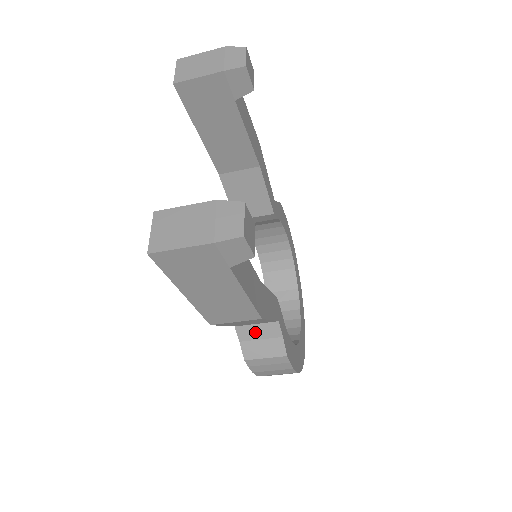
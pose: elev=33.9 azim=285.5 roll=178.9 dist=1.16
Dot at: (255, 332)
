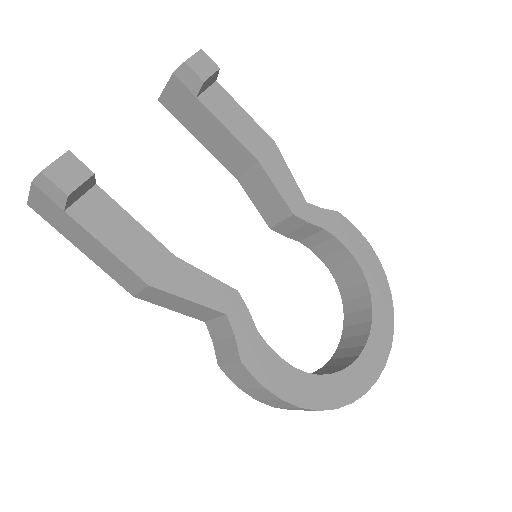
Dot at: (217, 329)
